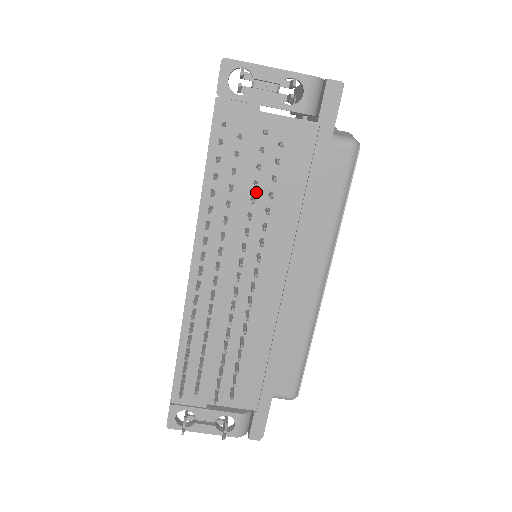
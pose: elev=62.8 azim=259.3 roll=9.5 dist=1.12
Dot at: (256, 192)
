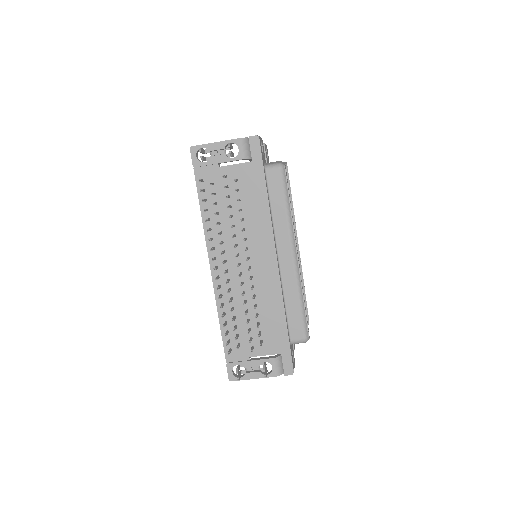
Dot at: (232, 212)
